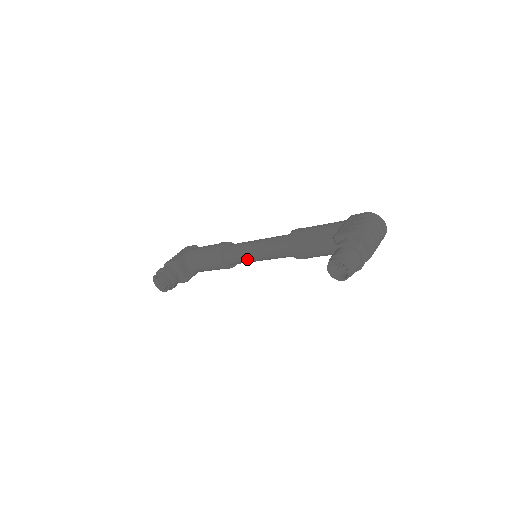
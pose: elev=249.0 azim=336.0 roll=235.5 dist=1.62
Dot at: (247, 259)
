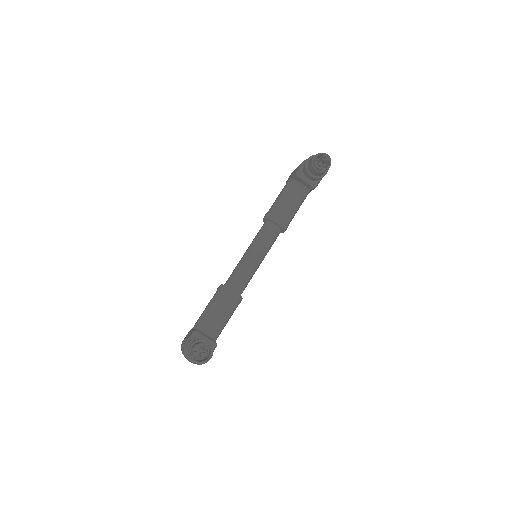
Dot at: (250, 269)
